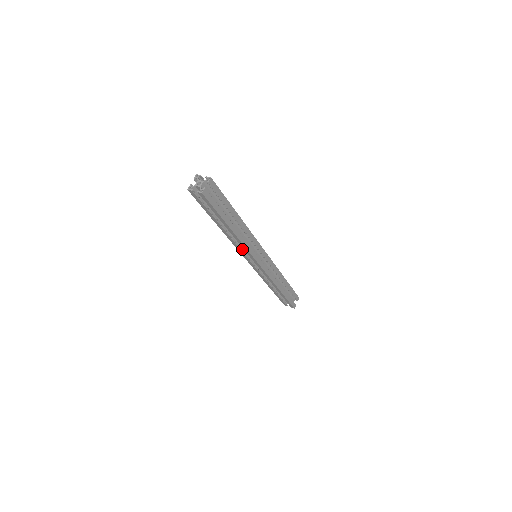
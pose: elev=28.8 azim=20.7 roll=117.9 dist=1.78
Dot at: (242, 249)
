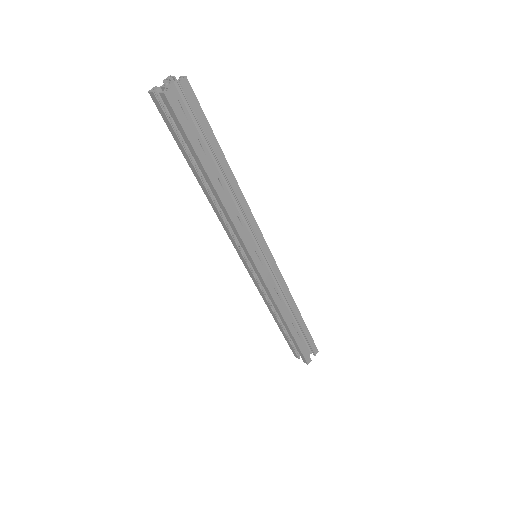
Dot at: (235, 236)
